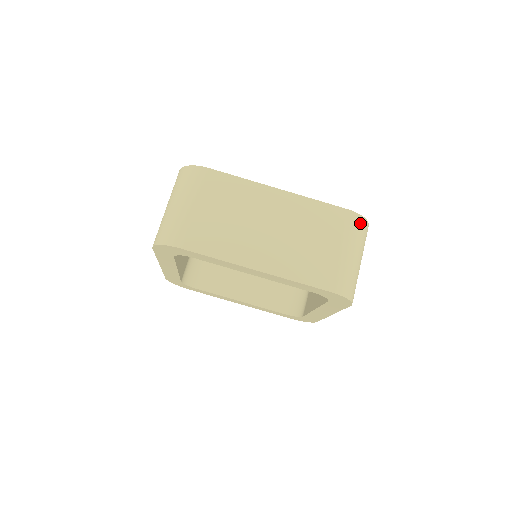
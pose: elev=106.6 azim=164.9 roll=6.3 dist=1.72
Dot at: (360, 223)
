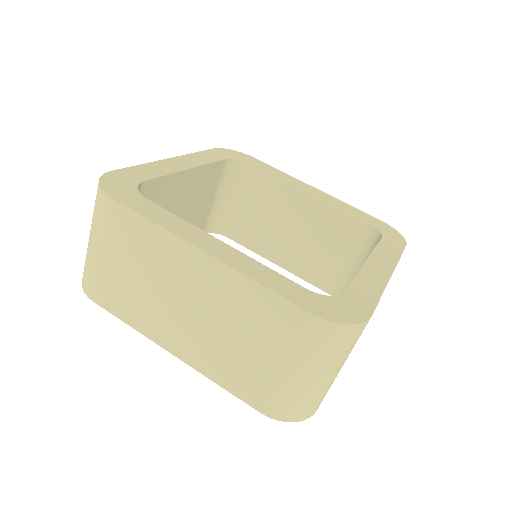
Dot at: (331, 333)
